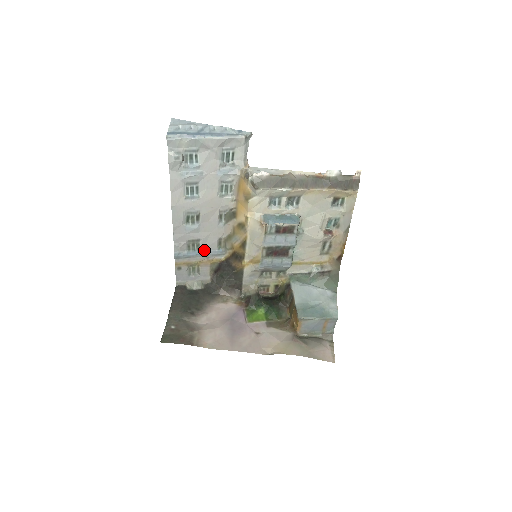
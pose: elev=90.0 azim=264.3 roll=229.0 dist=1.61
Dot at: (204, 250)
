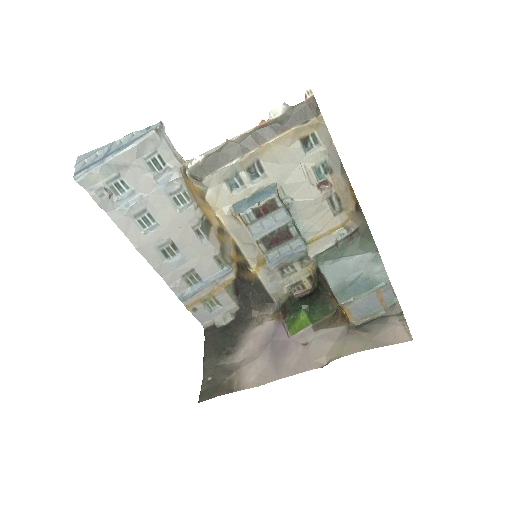
Dot at: (207, 277)
